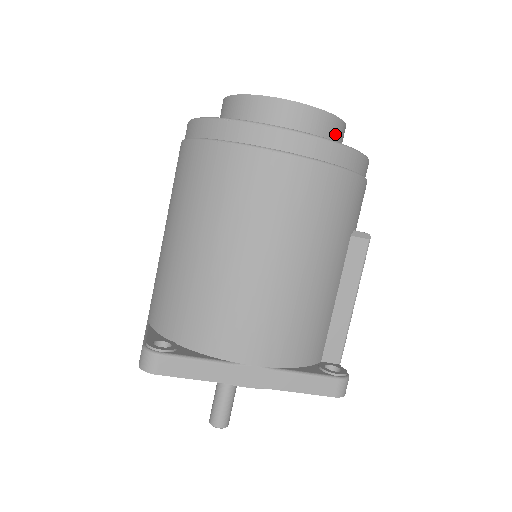
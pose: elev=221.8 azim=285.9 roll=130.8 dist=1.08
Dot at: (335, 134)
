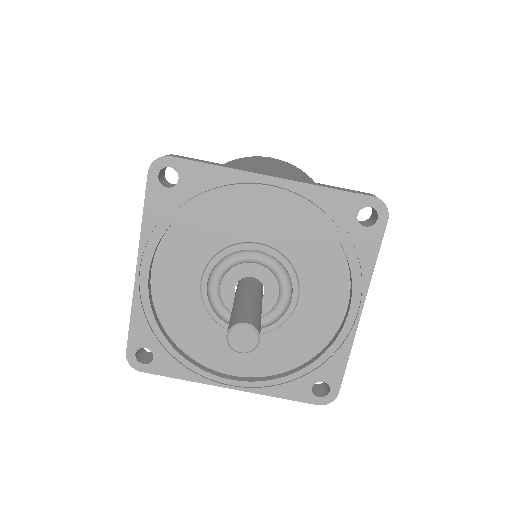
Dot at: occluded
